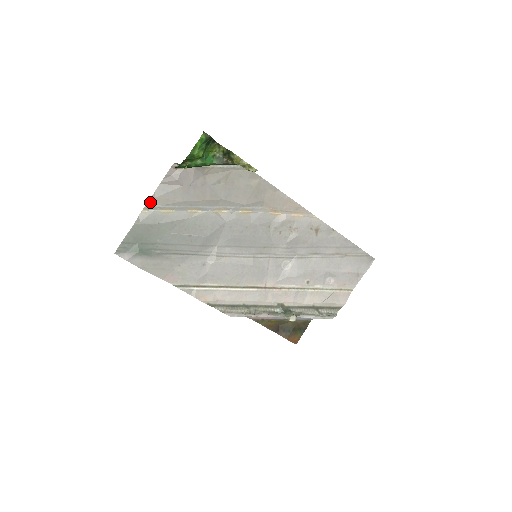
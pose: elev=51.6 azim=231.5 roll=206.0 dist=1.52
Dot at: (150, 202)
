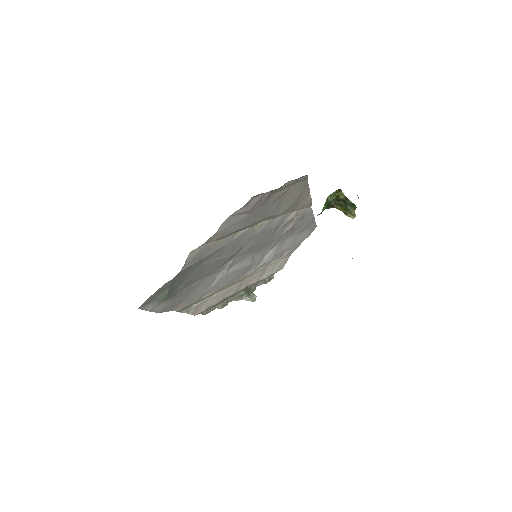
Dot at: (208, 240)
